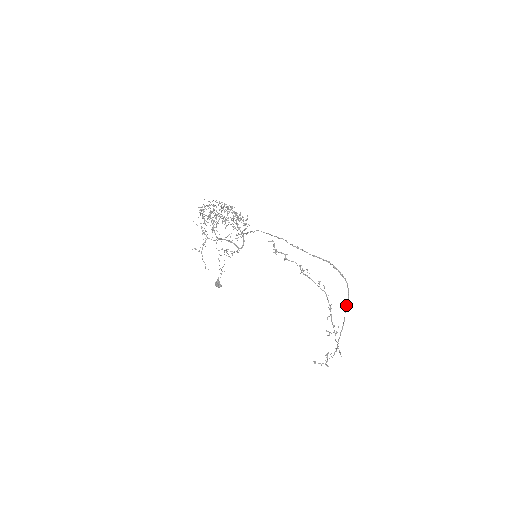
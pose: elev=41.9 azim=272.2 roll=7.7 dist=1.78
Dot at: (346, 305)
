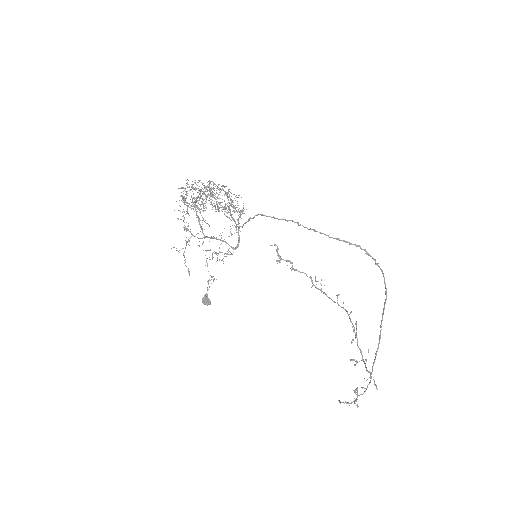
Dot at: occluded
